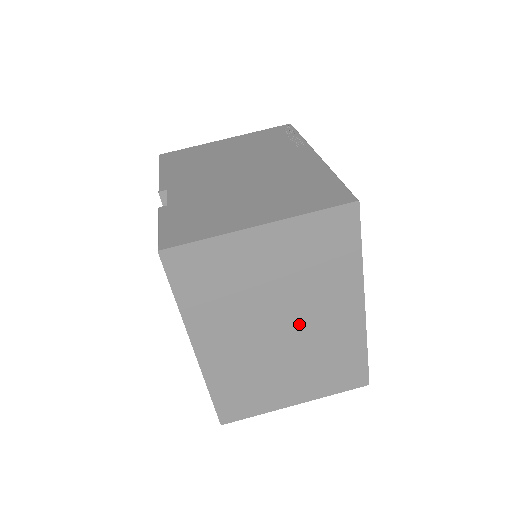
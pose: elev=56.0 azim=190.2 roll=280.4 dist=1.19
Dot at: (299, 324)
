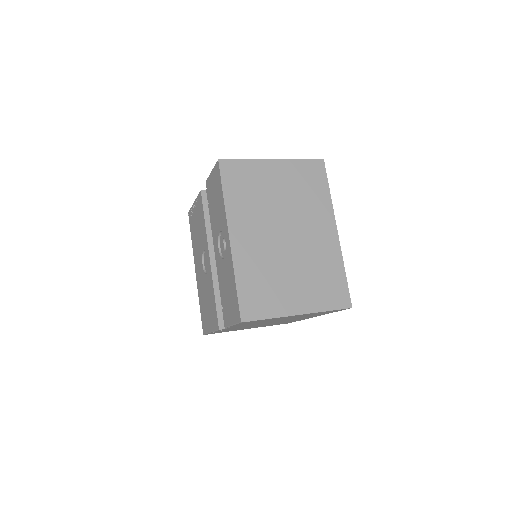
Dot at: (298, 234)
